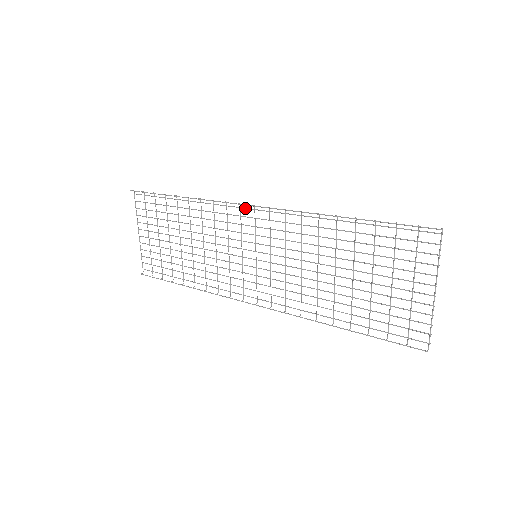
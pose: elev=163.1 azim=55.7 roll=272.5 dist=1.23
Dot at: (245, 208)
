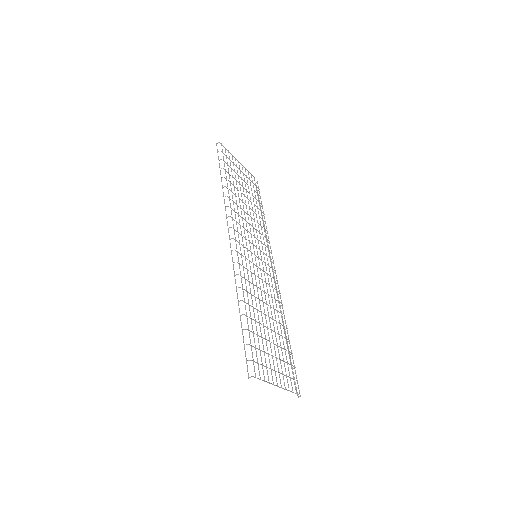
Dot at: (234, 232)
